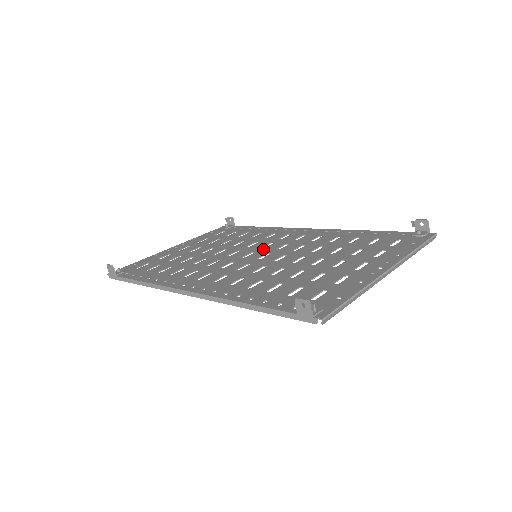
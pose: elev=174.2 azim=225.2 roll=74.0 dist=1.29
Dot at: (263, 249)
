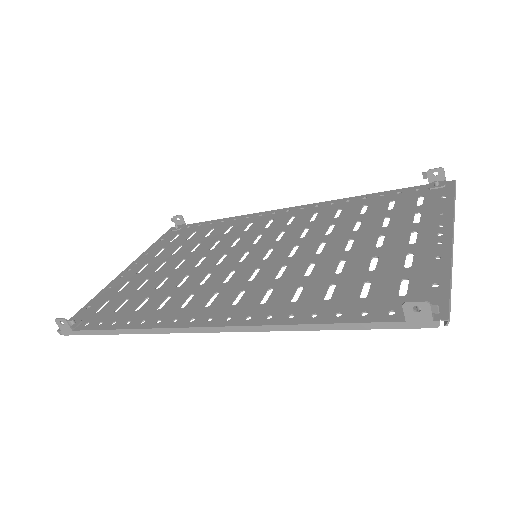
Dot at: (257, 245)
